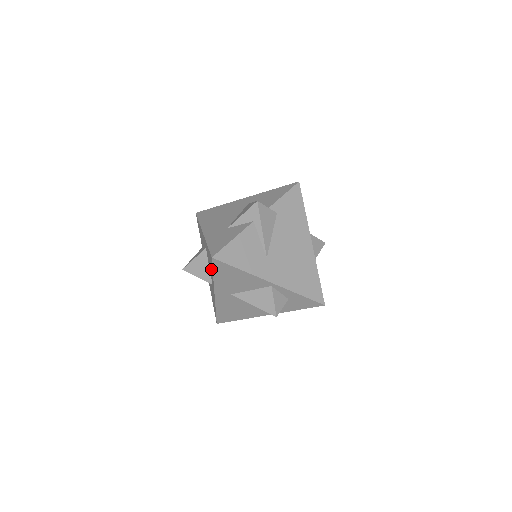
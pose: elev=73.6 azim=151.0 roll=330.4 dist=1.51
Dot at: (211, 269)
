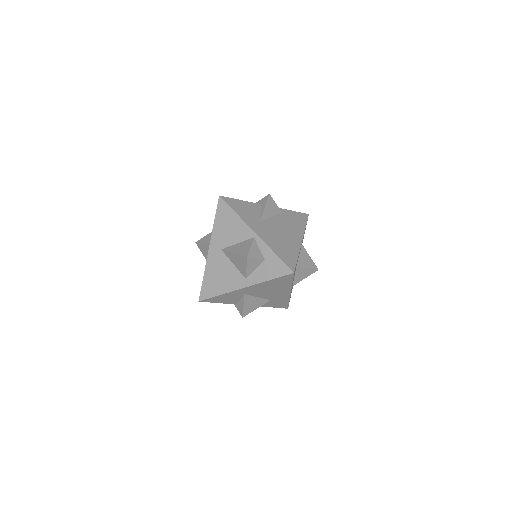
Dot at: occluded
